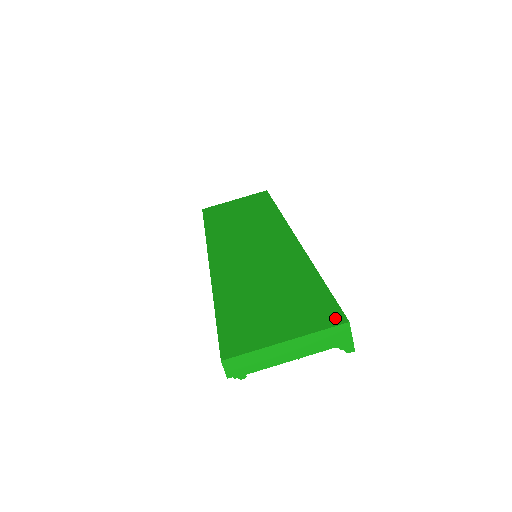
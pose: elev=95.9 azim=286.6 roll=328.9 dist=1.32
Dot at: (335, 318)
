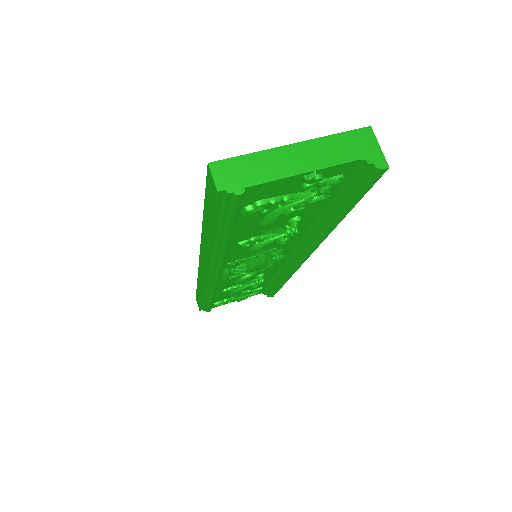
Dot at: occluded
